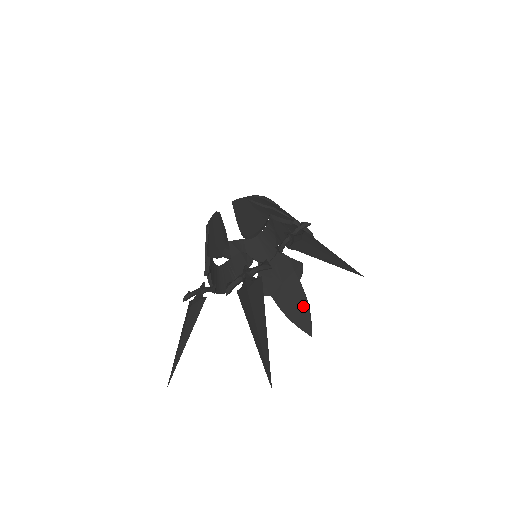
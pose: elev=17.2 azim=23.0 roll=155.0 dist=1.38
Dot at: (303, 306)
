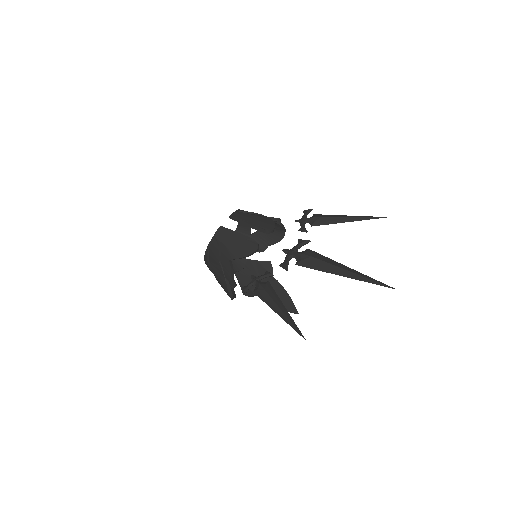
Dot at: (283, 294)
